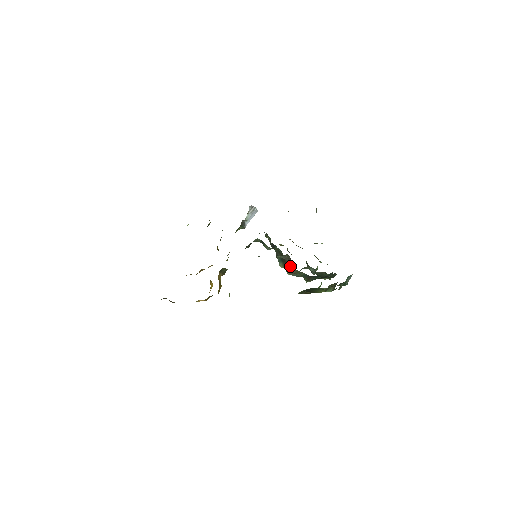
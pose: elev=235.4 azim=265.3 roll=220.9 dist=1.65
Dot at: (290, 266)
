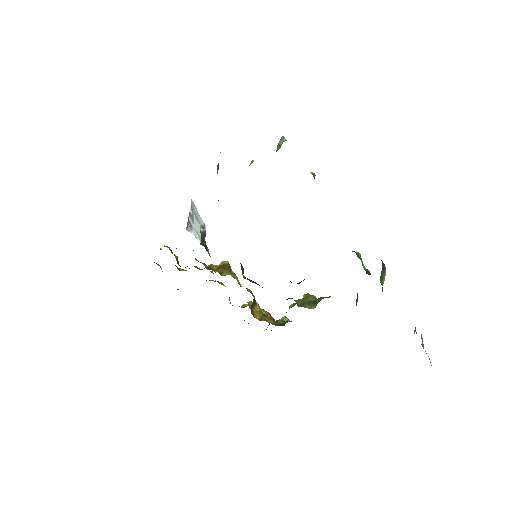
Dot at: occluded
